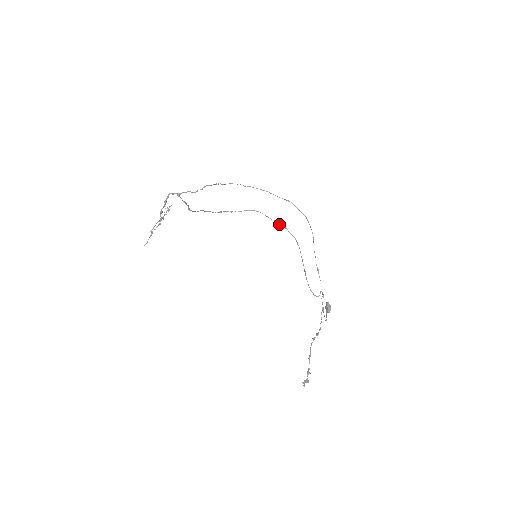
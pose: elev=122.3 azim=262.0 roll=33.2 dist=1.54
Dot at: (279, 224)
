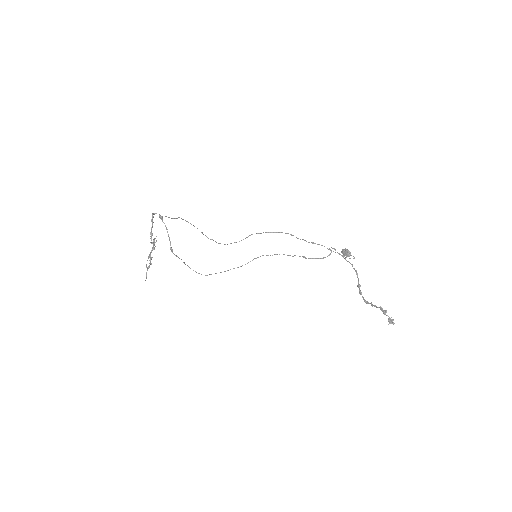
Dot at: occluded
